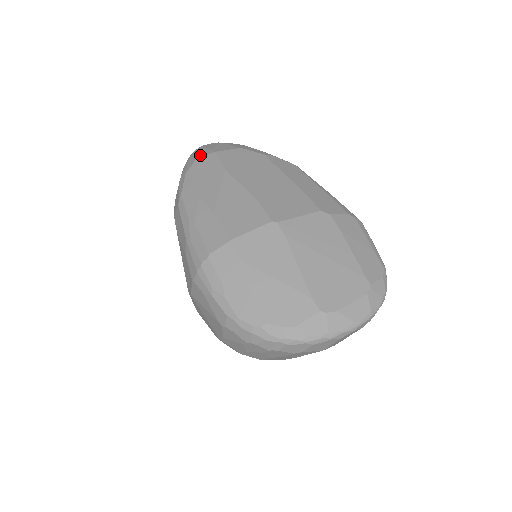
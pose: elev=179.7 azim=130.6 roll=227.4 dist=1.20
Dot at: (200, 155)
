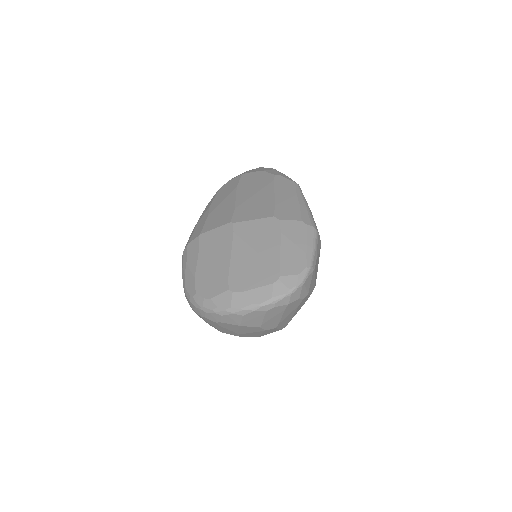
Dot at: occluded
